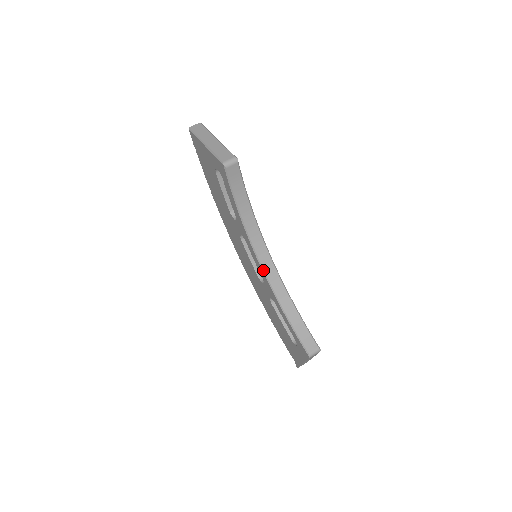
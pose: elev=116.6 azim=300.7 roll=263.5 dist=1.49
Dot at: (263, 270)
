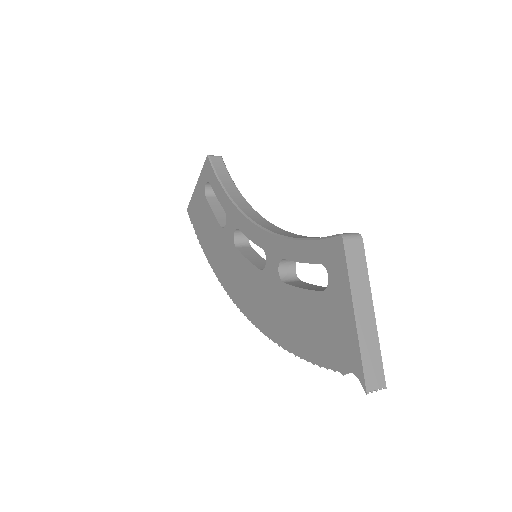
Dot at: (258, 225)
